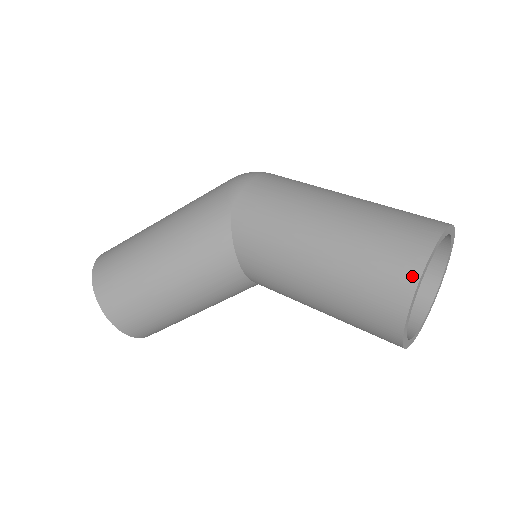
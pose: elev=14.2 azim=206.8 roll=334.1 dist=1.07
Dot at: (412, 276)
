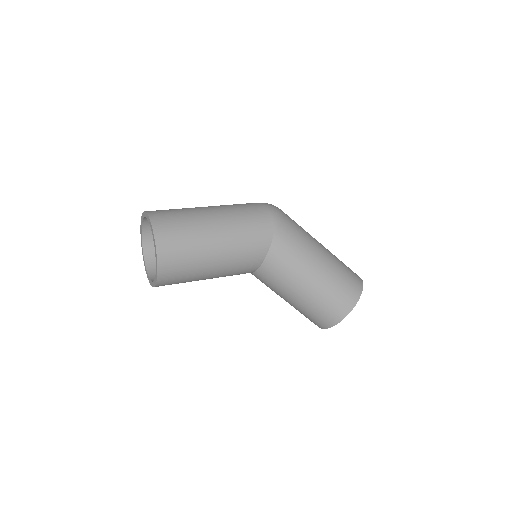
Dot at: (355, 300)
